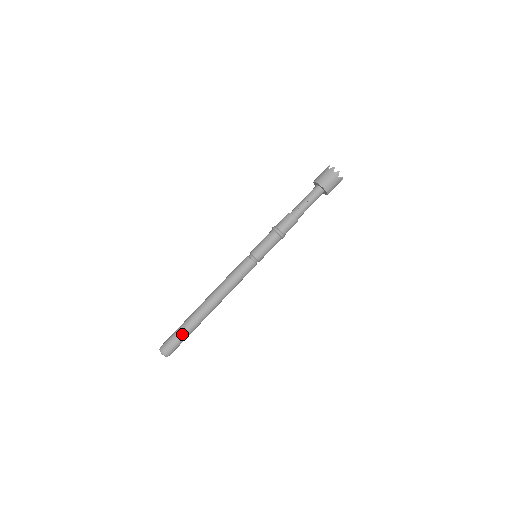
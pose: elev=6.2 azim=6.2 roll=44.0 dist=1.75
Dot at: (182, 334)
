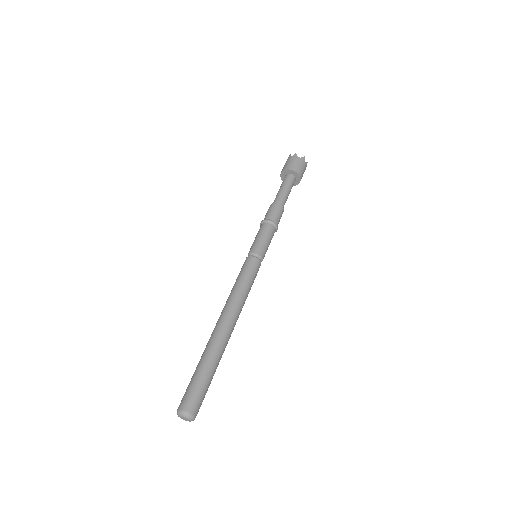
Dot at: (211, 379)
